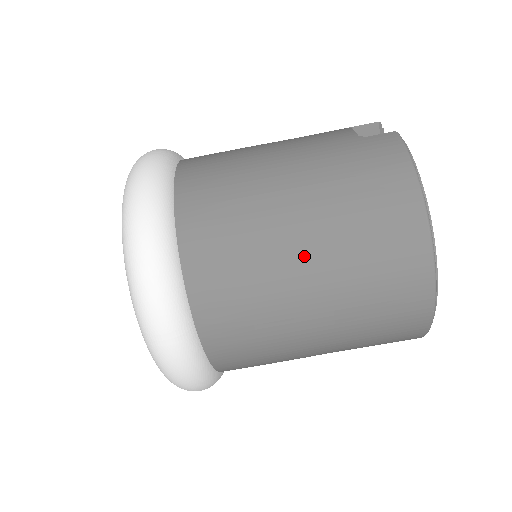
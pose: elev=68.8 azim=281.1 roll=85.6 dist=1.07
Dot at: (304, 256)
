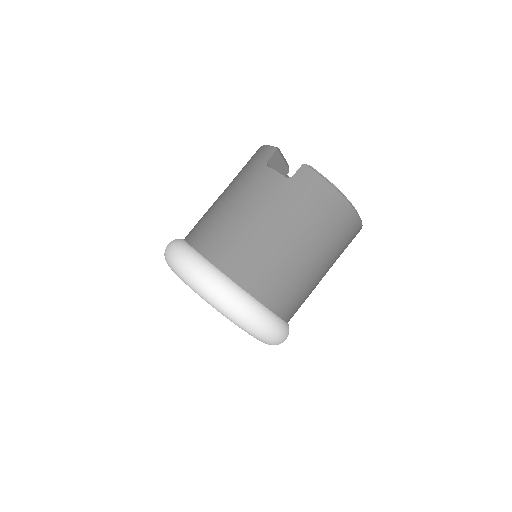
Dot at: (312, 259)
